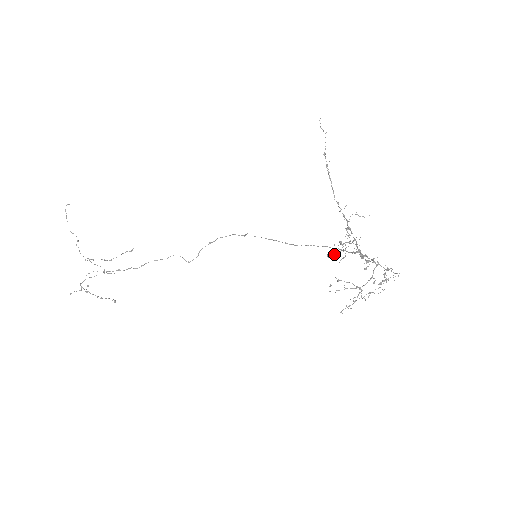
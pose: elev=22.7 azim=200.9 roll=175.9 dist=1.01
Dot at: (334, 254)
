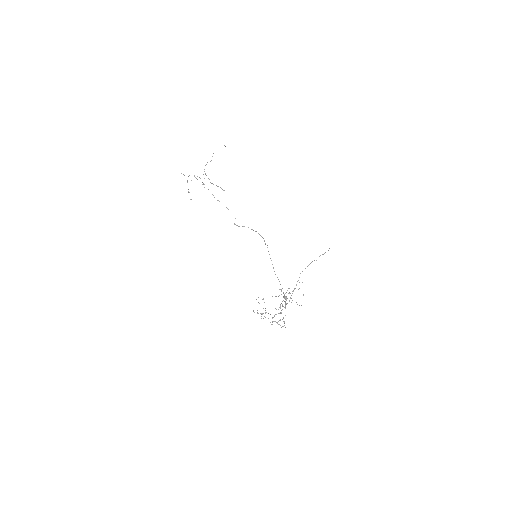
Dot at: (286, 299)
